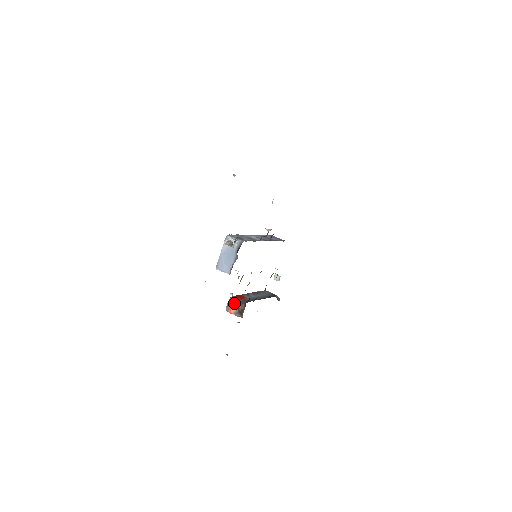
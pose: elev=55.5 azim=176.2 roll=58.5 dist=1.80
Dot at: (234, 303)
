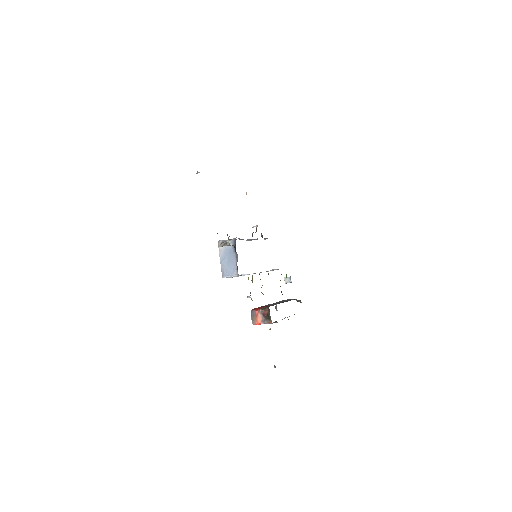
Dot at: (257, 312)
